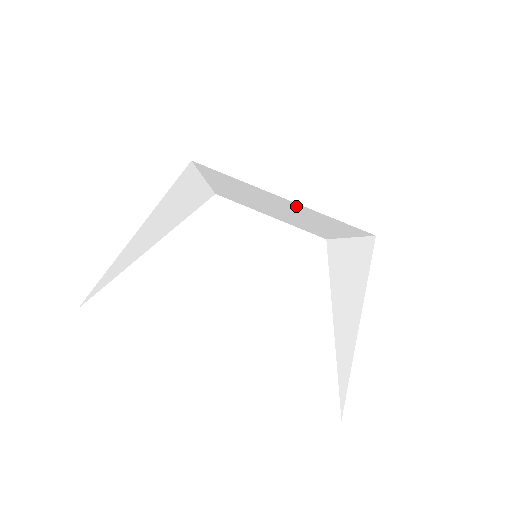
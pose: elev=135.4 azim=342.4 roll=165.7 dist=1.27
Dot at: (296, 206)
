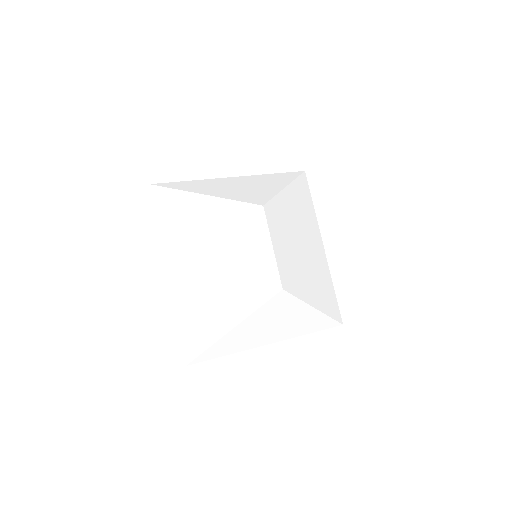
Dot at: (319, 258)
